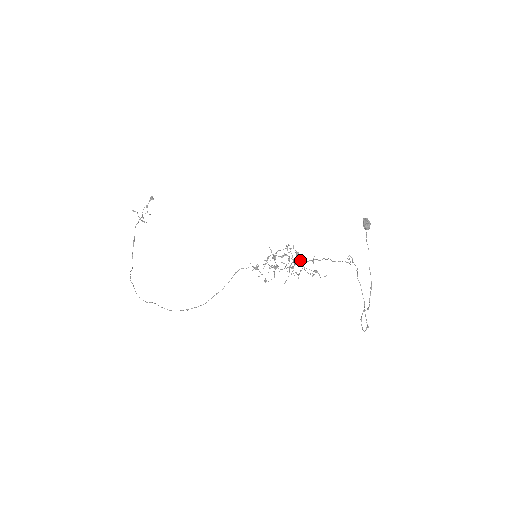
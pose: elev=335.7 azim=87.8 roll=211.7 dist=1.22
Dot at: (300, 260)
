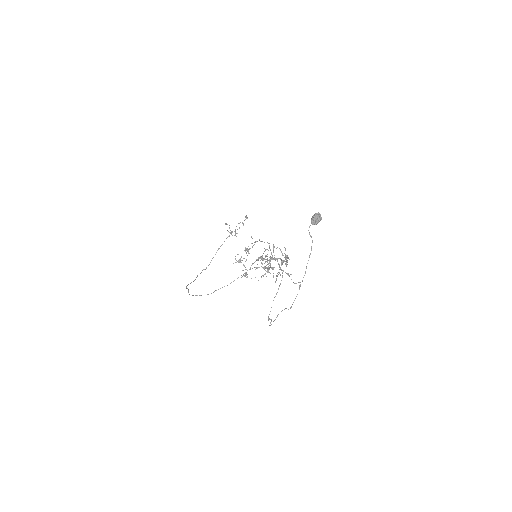
Dot at: (281, 262)
